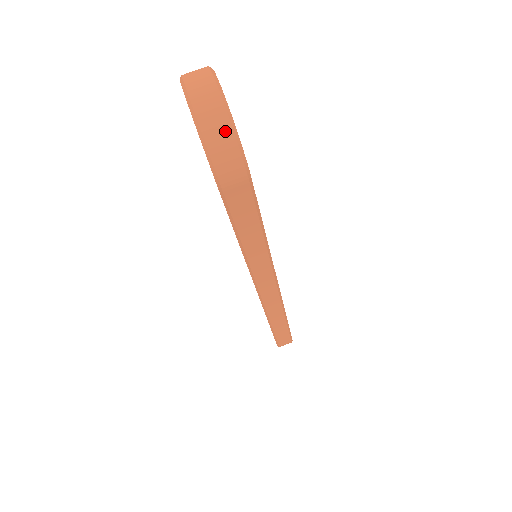
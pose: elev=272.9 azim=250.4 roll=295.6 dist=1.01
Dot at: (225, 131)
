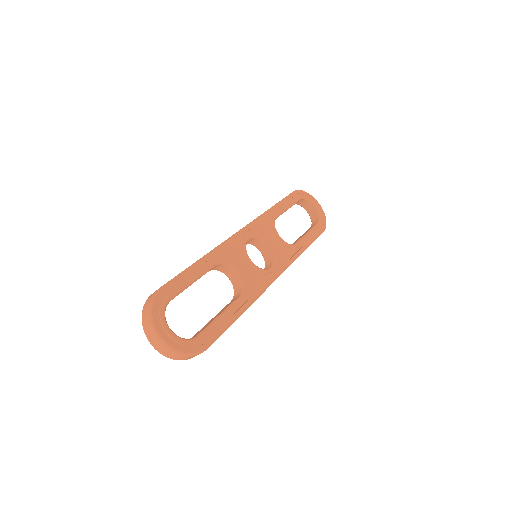
Dot at: (180, 356)
